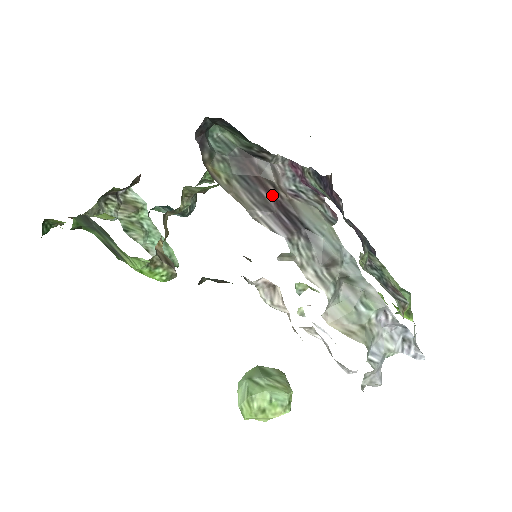
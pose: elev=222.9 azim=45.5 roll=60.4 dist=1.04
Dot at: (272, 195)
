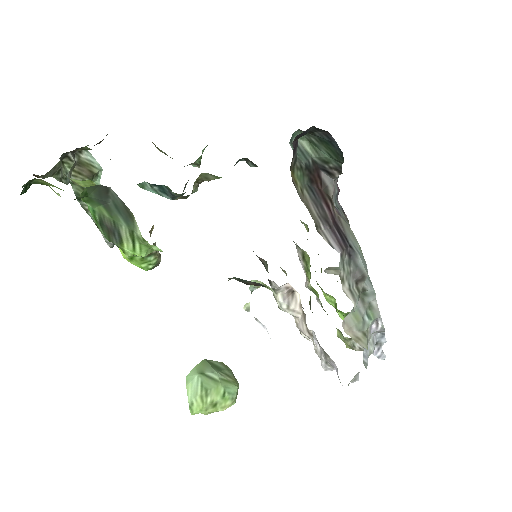
Dot at: (330, 210)
